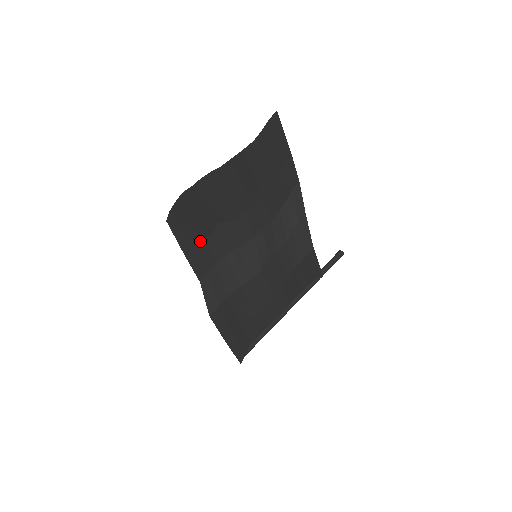
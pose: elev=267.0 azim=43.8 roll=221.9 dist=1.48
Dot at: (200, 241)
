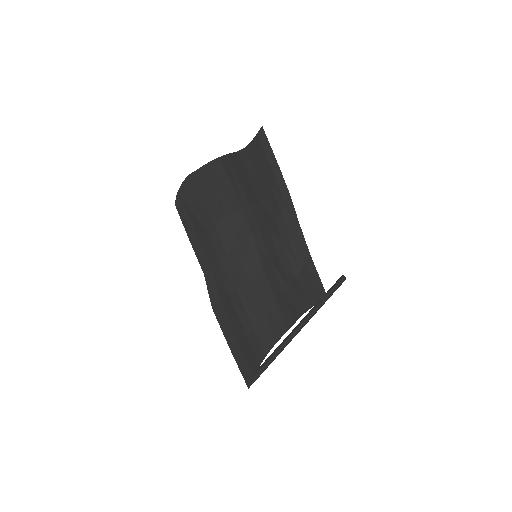
Dot at: (204, 233)
